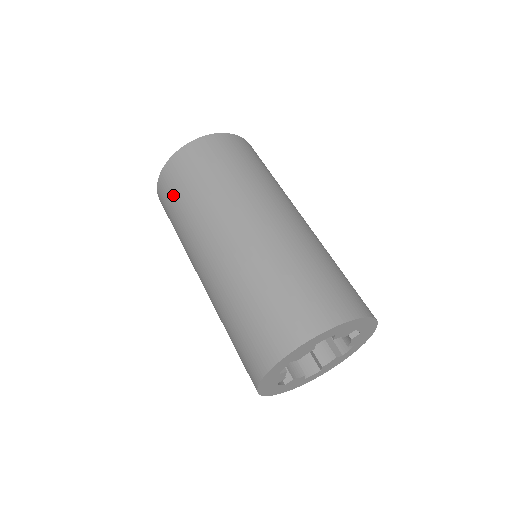
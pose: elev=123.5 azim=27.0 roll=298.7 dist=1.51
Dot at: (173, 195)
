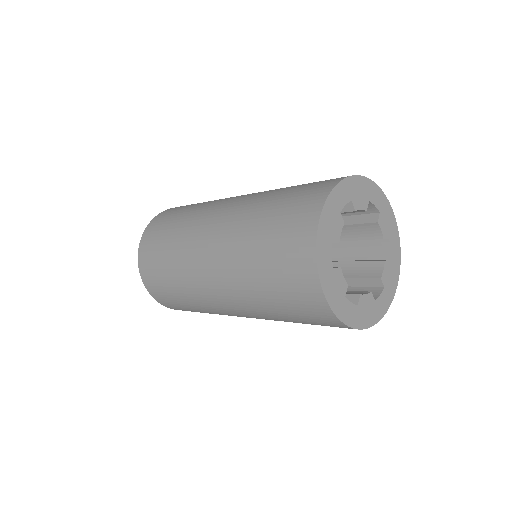
Dot at: (178, 210)
